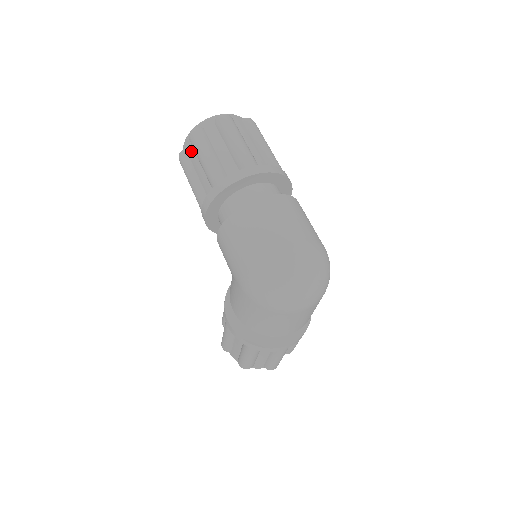
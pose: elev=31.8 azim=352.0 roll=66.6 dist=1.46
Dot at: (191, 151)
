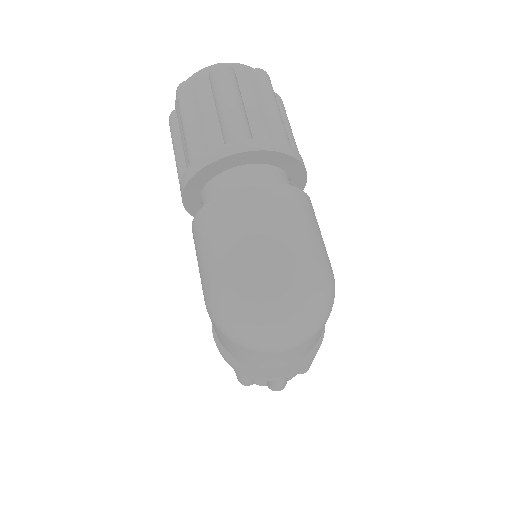
Dot at: (179, 113)
